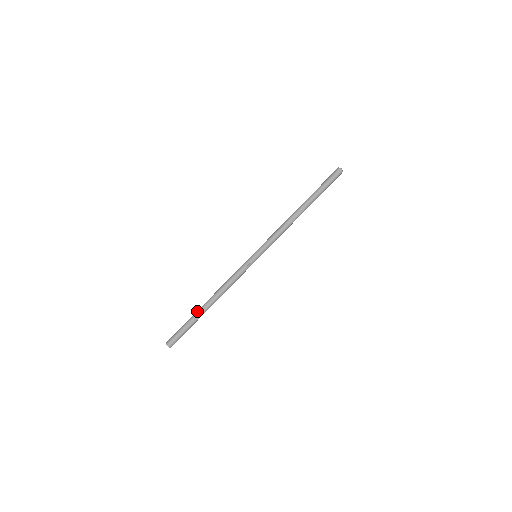
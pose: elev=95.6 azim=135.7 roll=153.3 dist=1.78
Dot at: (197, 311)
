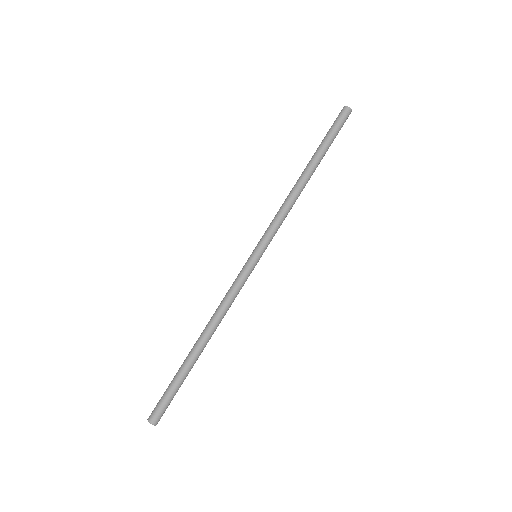
Dot at: (189, 361)
